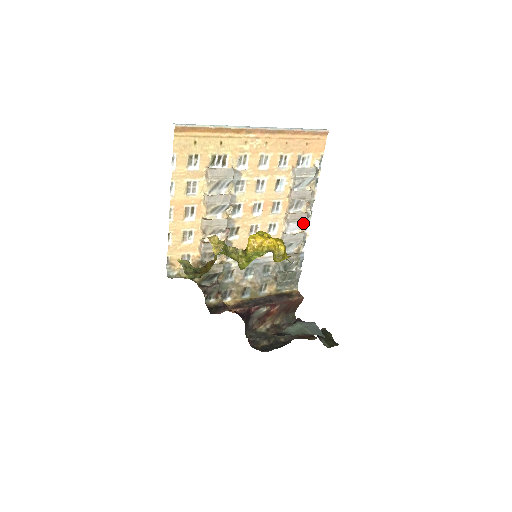
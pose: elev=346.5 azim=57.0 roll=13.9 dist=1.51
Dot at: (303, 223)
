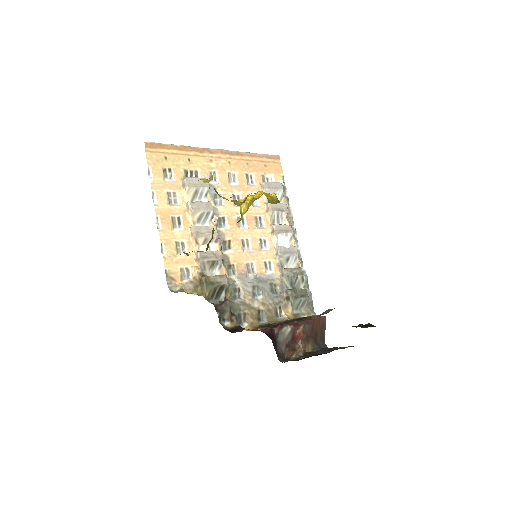
Dot at: (291, 236)
